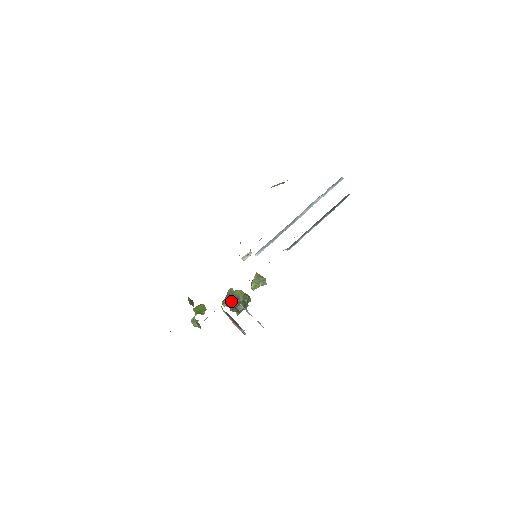
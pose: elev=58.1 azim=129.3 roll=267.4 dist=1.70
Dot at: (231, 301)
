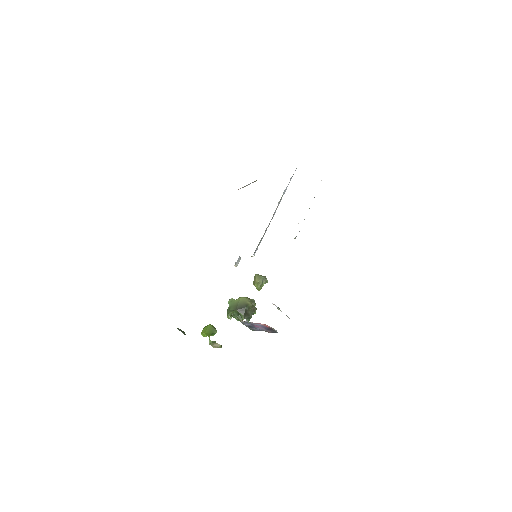
Dot at: (240, 310)
